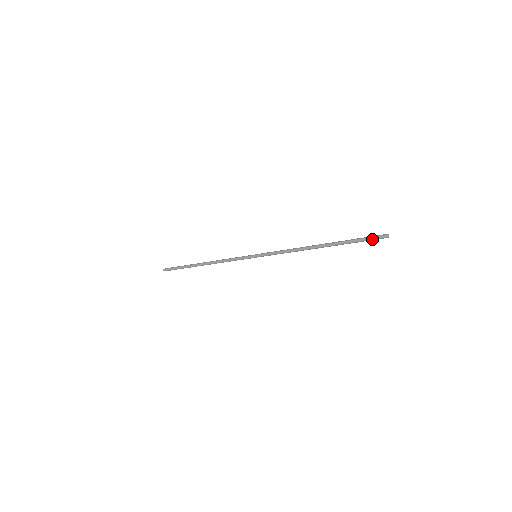
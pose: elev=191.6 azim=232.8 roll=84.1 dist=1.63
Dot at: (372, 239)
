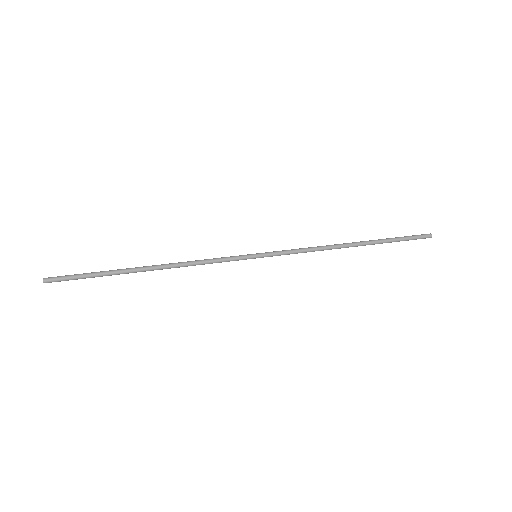
Dot at: (416, 239)
